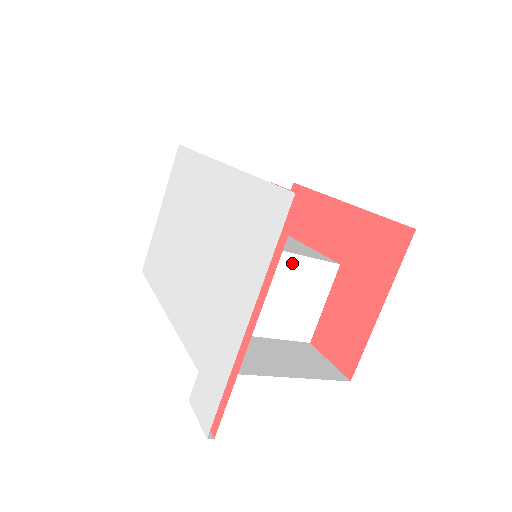
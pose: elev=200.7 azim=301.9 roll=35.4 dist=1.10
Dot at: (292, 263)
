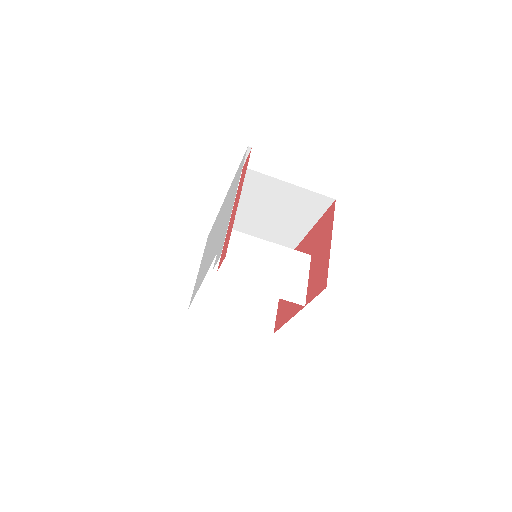
Dot at: (277, 250)
